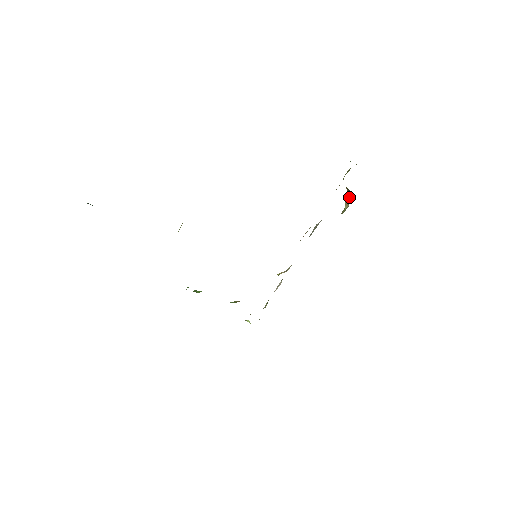
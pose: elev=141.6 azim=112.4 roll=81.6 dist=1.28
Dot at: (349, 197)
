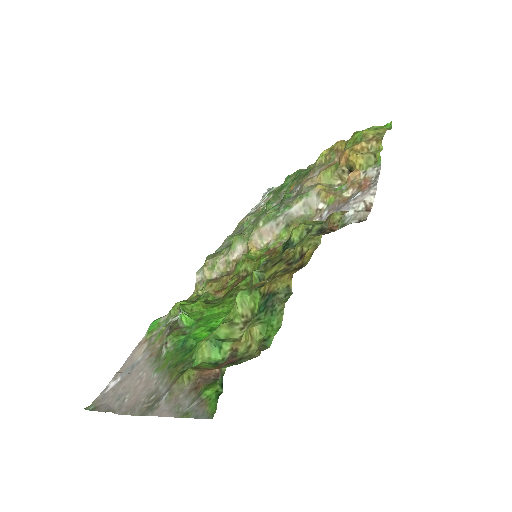
Dot at: occluded
